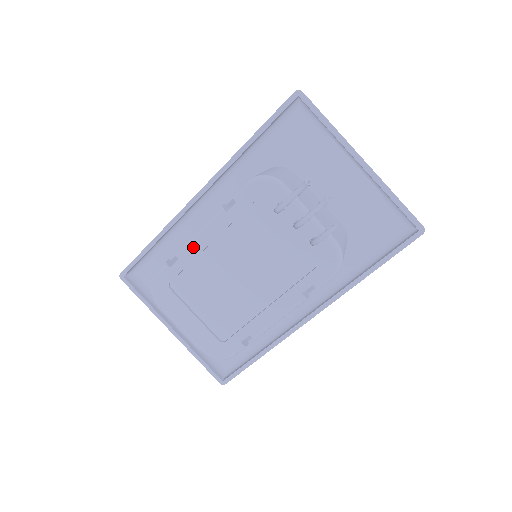
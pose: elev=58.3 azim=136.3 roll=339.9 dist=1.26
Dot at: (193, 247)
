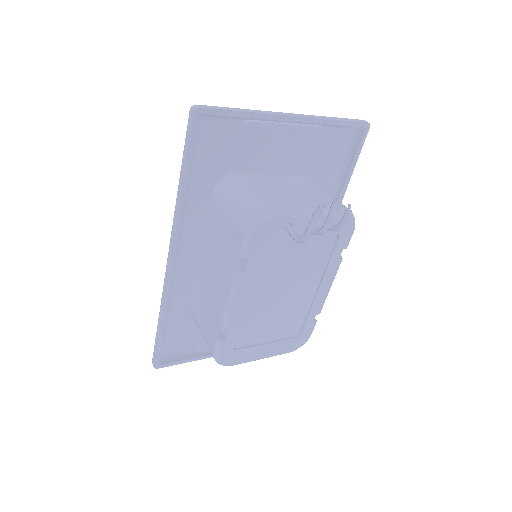
Dot at: (235, 314)
